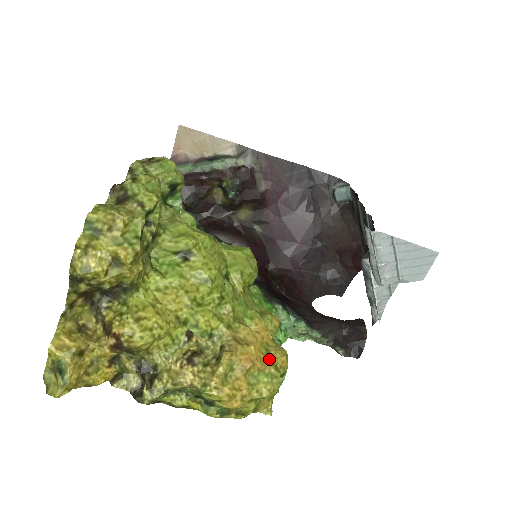
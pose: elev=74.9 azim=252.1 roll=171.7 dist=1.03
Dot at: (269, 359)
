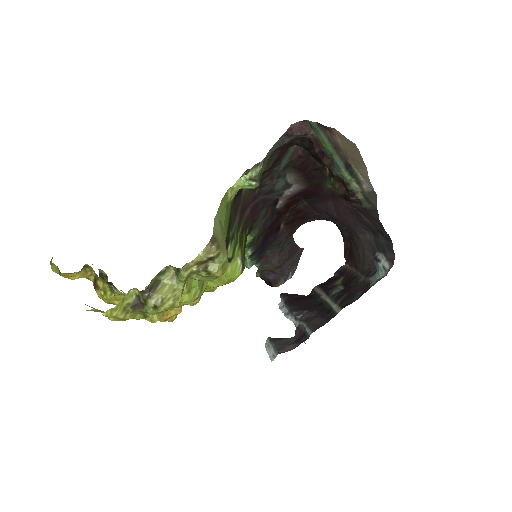
Dot at: (173, 319)
